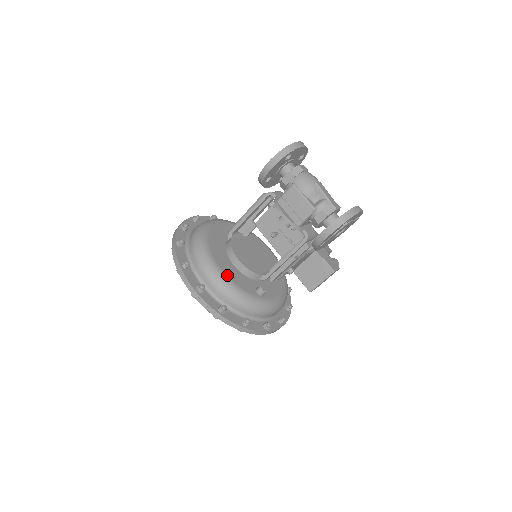
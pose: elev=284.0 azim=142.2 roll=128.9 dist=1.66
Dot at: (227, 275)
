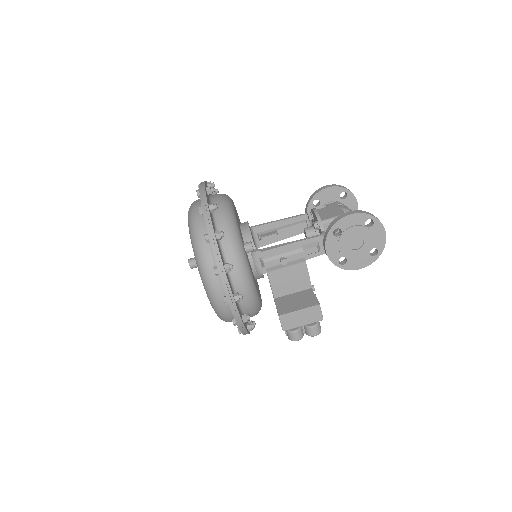
Dot at: occluded
